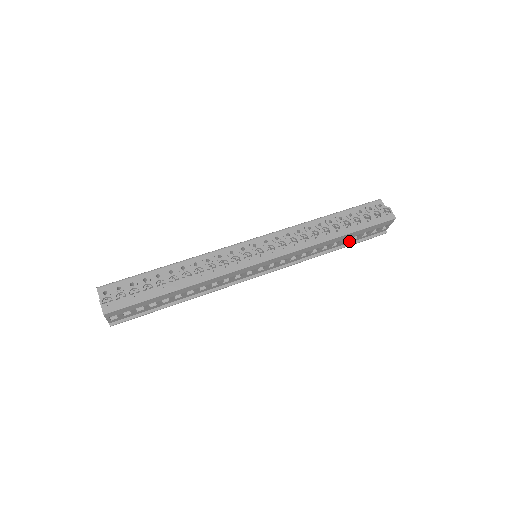
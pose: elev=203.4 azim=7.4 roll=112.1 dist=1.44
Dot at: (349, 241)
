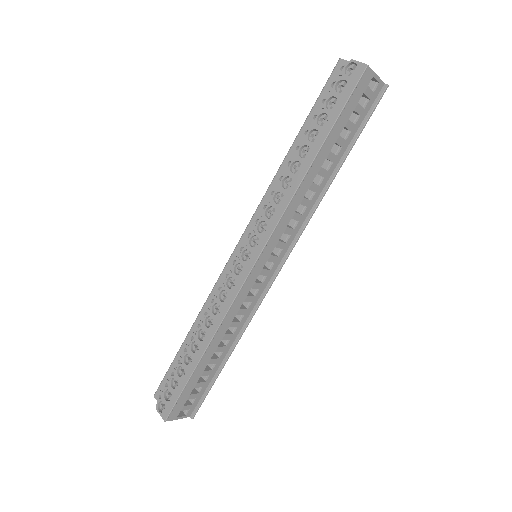
Dot at: (345, 144)
